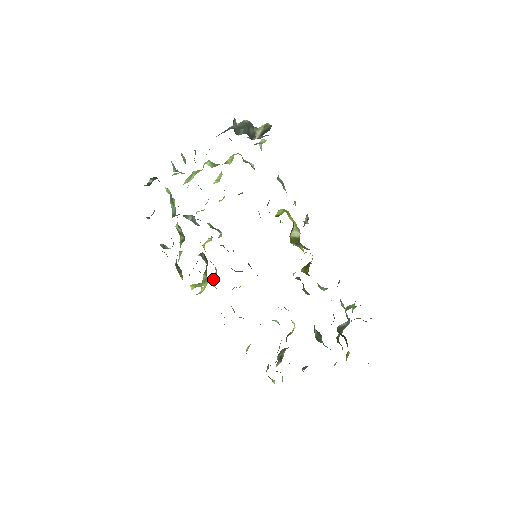
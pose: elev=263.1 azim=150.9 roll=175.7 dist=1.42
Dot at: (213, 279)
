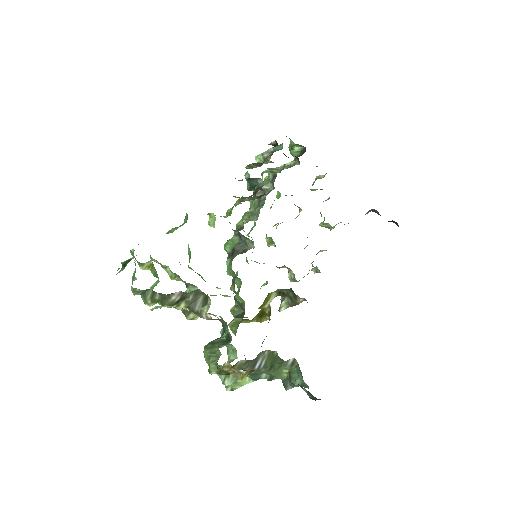
Dot at: occluded
